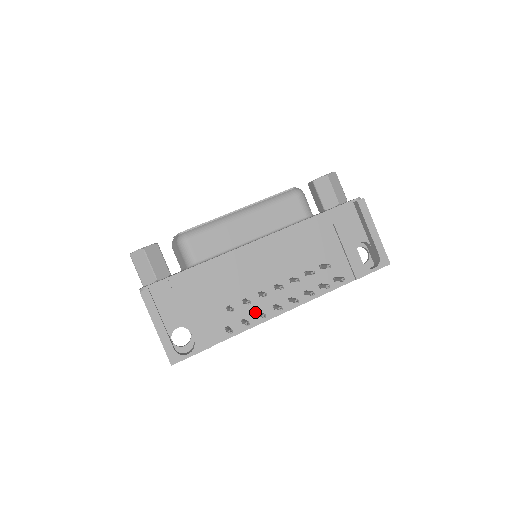
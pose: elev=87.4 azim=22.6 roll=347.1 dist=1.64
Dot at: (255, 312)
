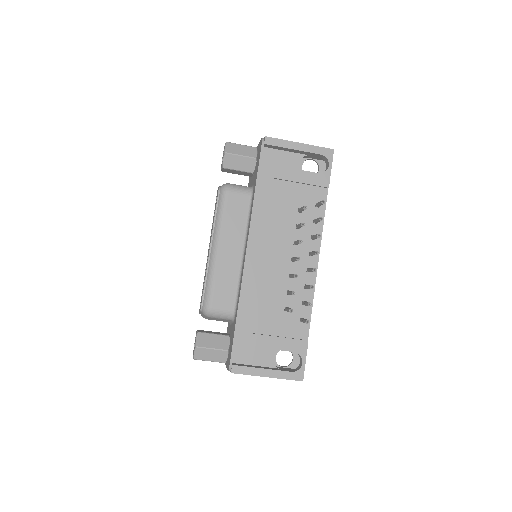
Dot at: (303, 290)
